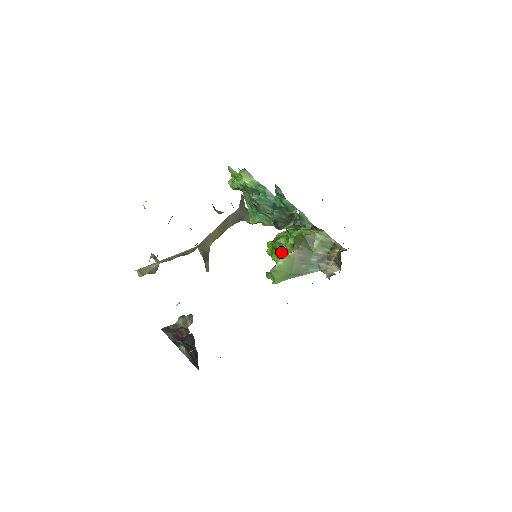
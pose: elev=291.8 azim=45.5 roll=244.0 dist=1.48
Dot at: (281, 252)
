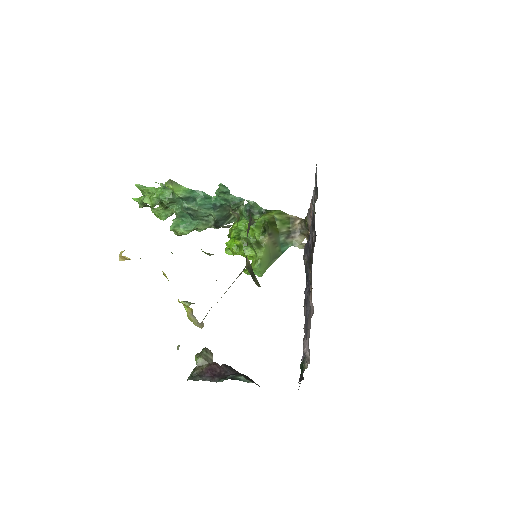
Dot at: (257, 245)
